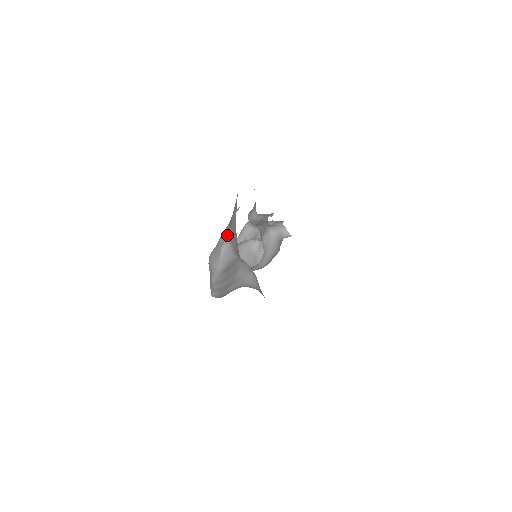
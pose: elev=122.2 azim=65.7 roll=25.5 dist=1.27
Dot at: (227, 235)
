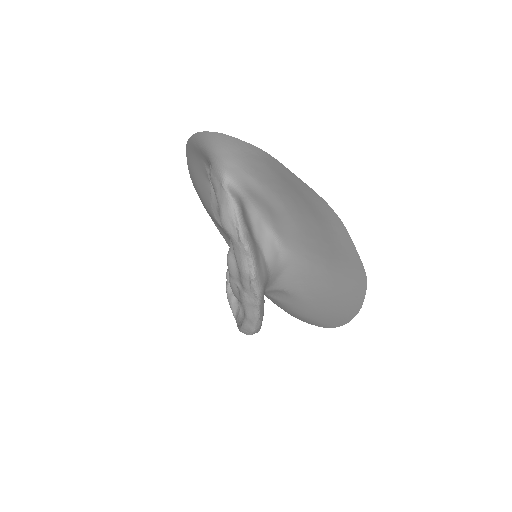
Dot at: (219, 177)
